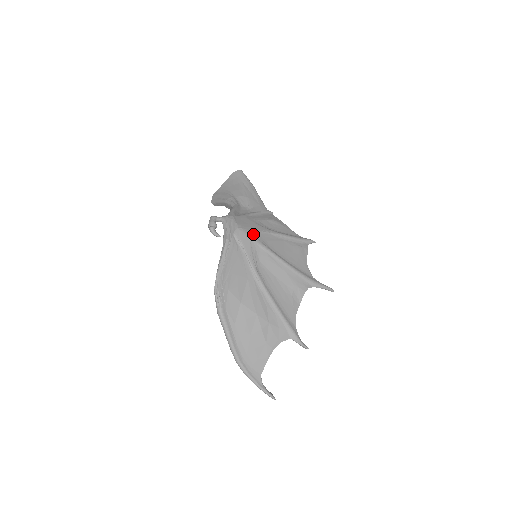
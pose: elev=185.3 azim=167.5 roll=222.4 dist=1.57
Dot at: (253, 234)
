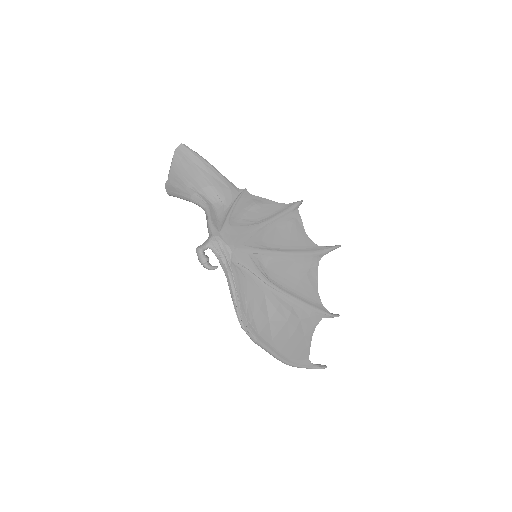
Dot at: (248, 245)
